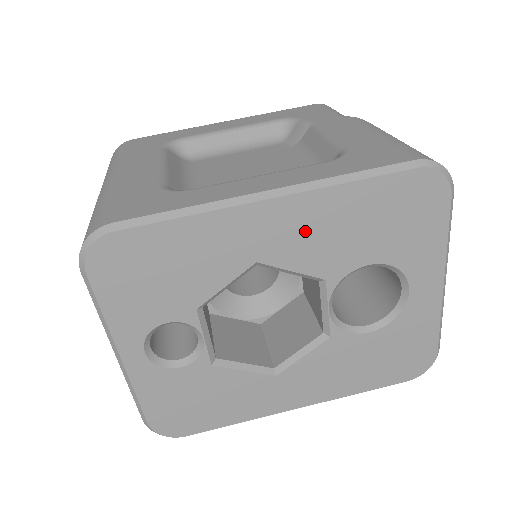
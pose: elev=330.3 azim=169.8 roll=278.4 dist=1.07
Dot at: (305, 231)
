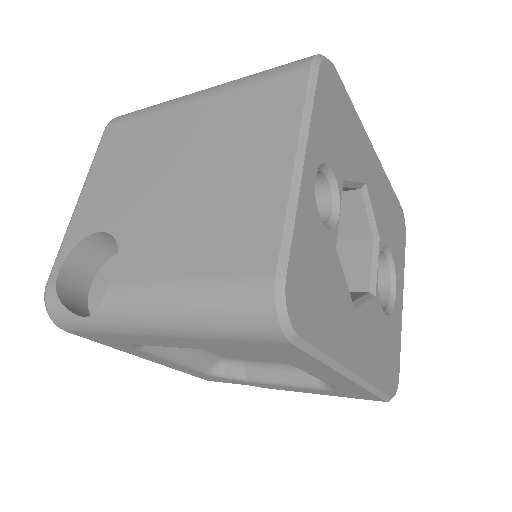
Dot at: (379, 190)
